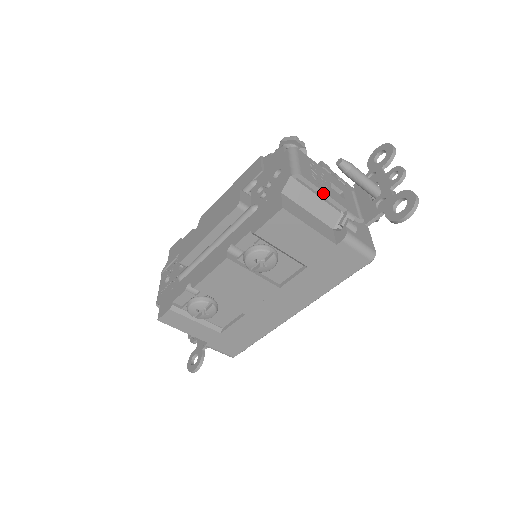
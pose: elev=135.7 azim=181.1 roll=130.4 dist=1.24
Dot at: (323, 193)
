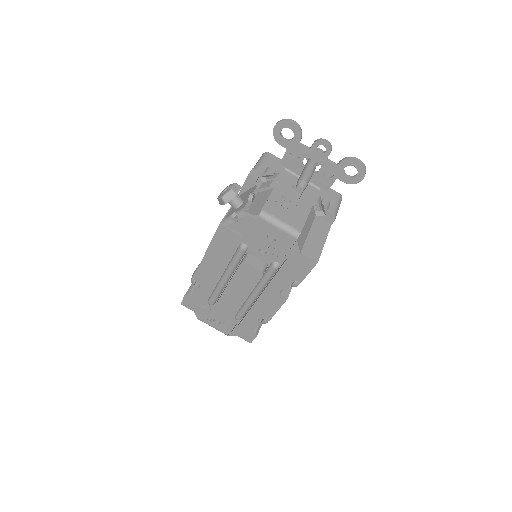
Dot at: occluded
